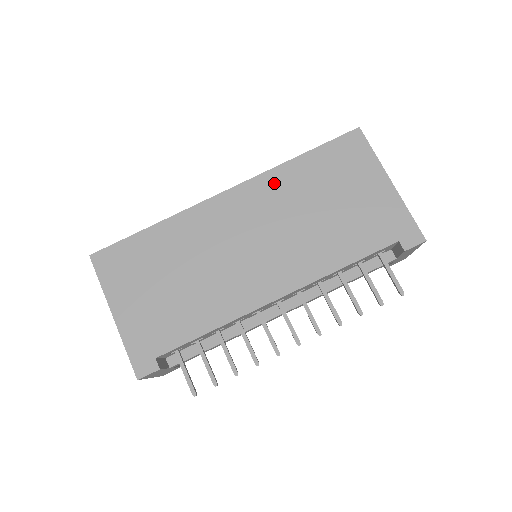
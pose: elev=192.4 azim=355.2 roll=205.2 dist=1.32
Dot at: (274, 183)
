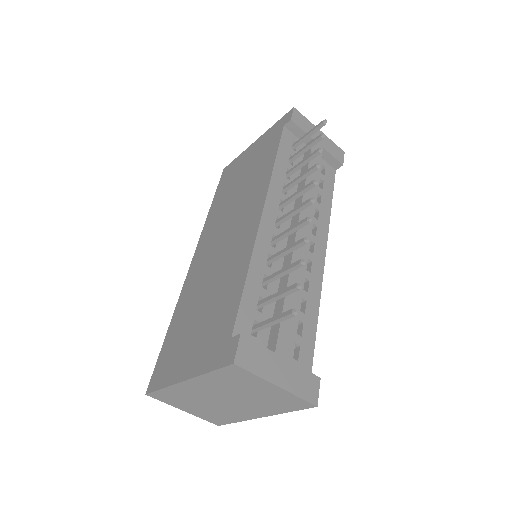
Dot at: (210, 223)
